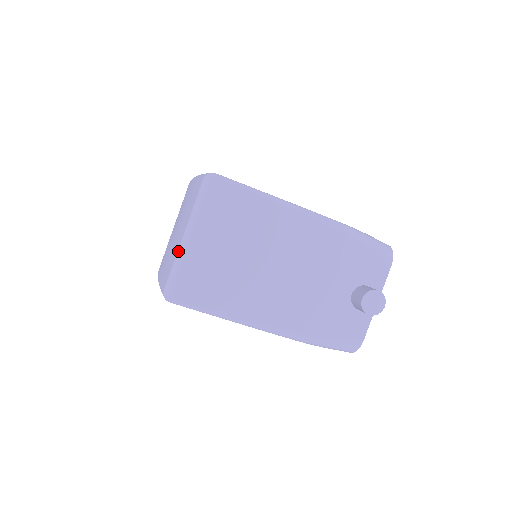
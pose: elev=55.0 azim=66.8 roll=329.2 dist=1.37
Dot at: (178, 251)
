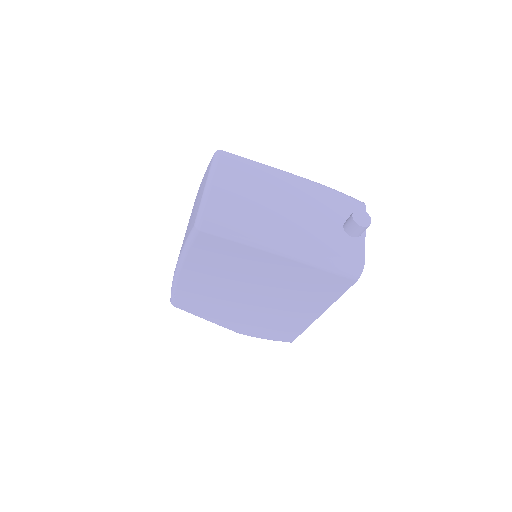
Dot at: (202, 197)
